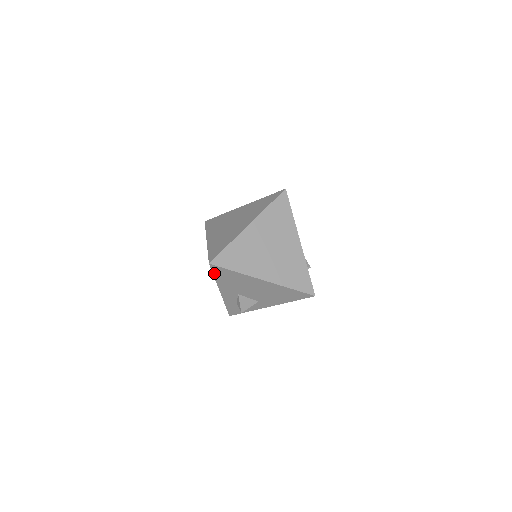
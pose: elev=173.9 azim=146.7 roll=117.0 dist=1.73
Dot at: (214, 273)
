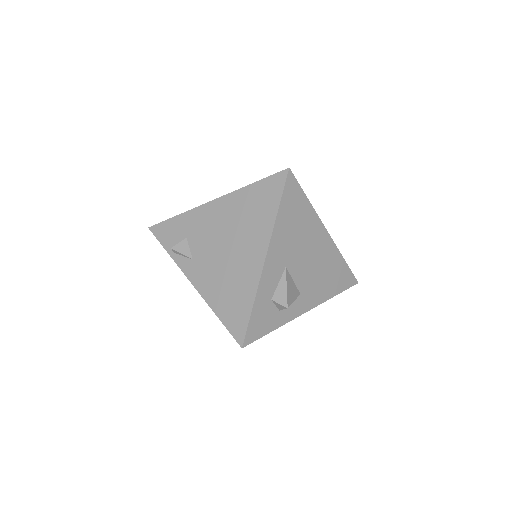
Dot at: (283, 196)
